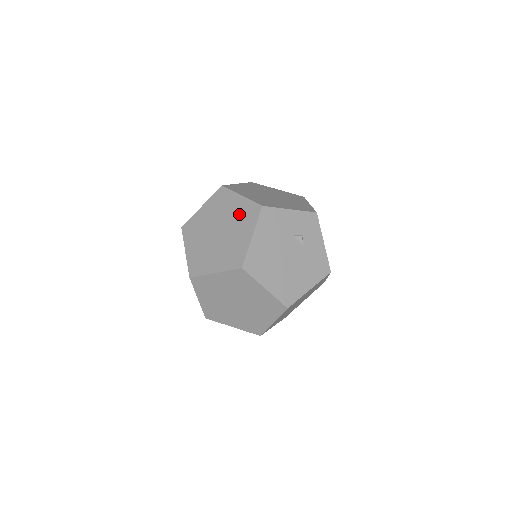
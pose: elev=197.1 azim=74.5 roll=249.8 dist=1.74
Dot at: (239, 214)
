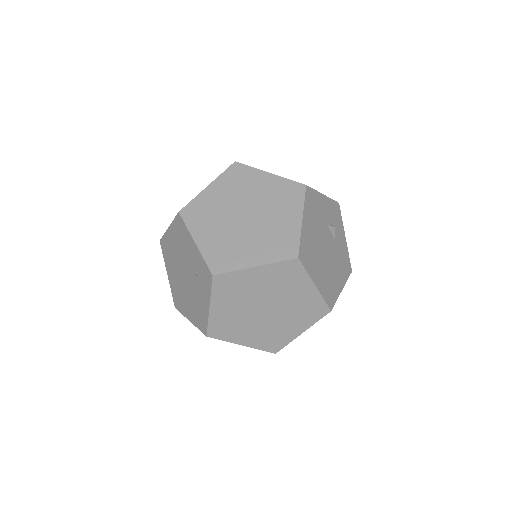
Dot at: (274, 194)
